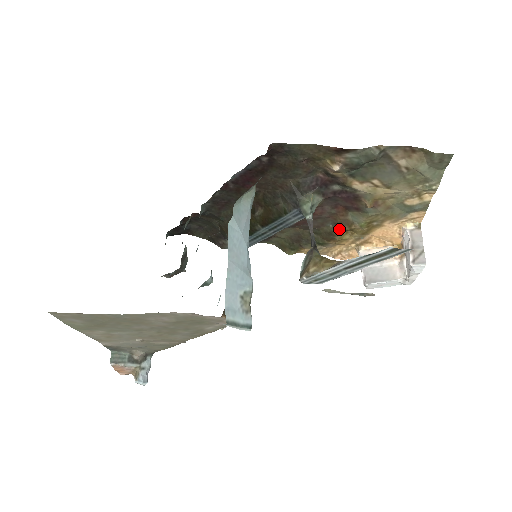
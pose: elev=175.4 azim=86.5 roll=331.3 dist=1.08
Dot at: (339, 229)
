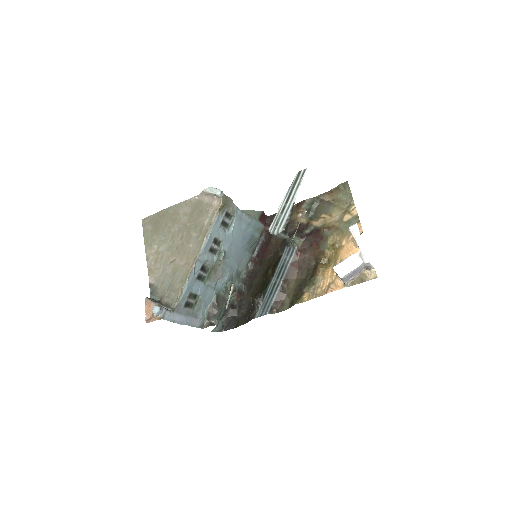
Dot at: (319, 261)
